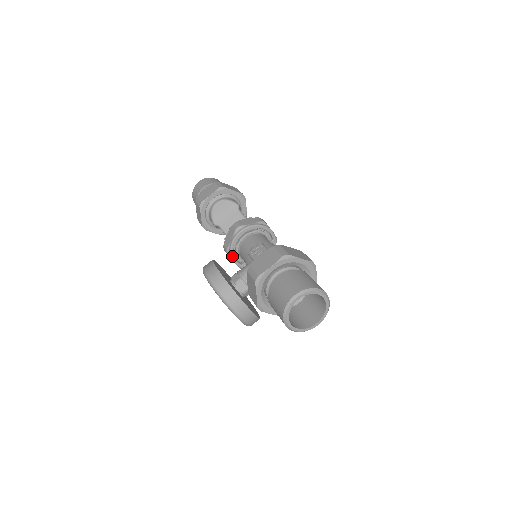
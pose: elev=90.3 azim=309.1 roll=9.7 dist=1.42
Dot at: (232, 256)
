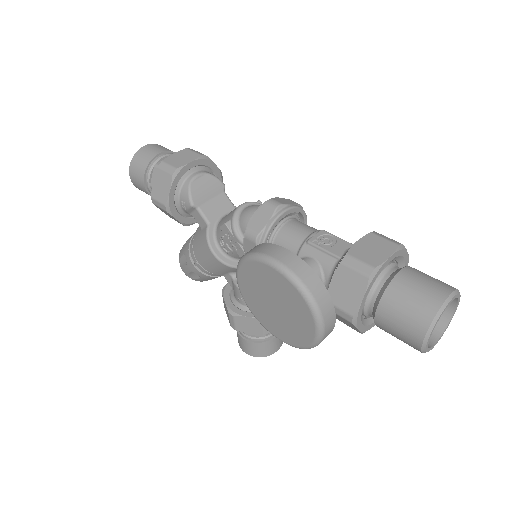
Dot at: occluded
